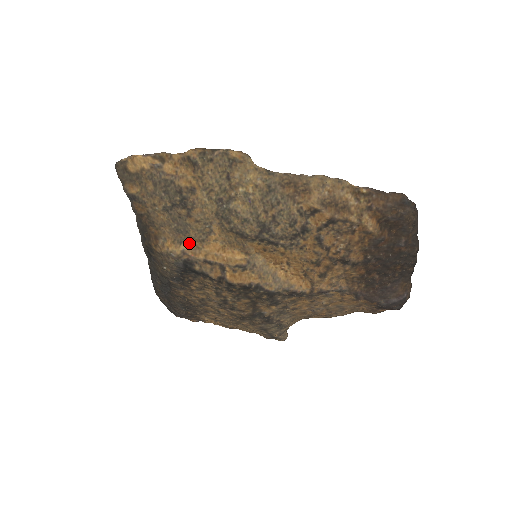
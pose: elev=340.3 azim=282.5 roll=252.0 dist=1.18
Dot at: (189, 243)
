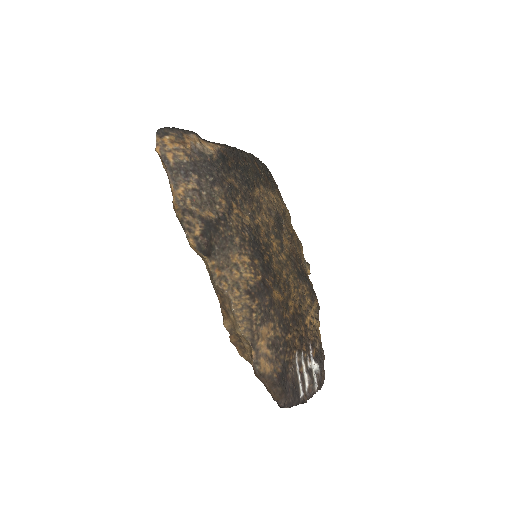
Dot at: occluded
